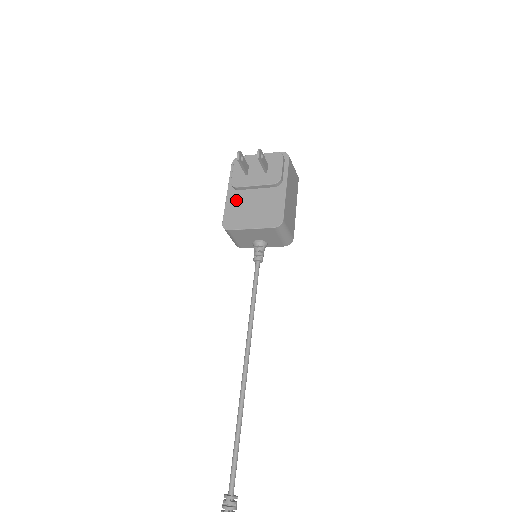
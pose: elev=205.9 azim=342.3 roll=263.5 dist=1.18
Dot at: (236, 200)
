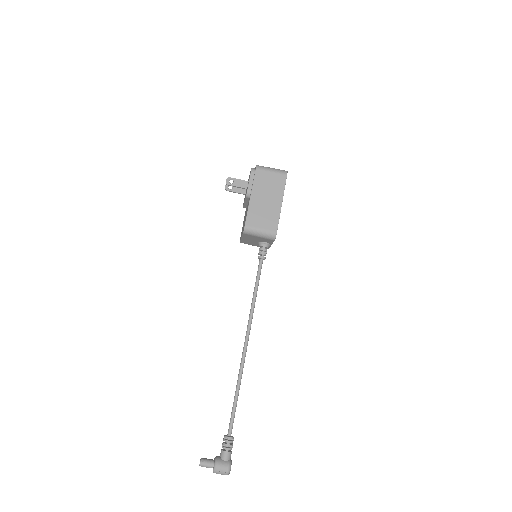
Dot at: (244, 217)
